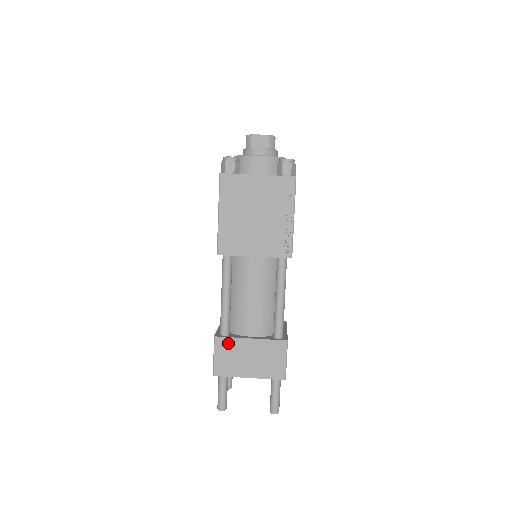
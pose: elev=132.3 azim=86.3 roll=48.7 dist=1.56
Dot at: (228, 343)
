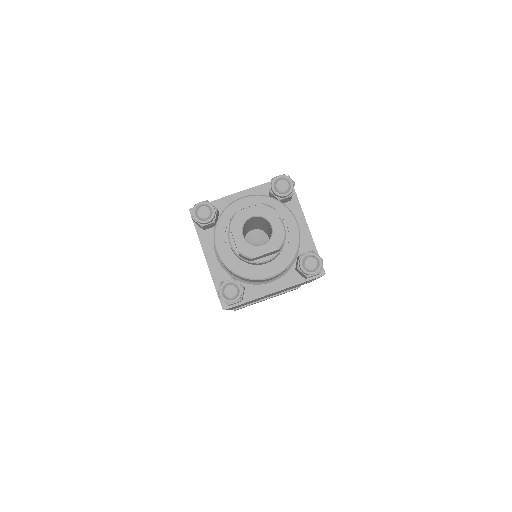
Dot at: occluded
